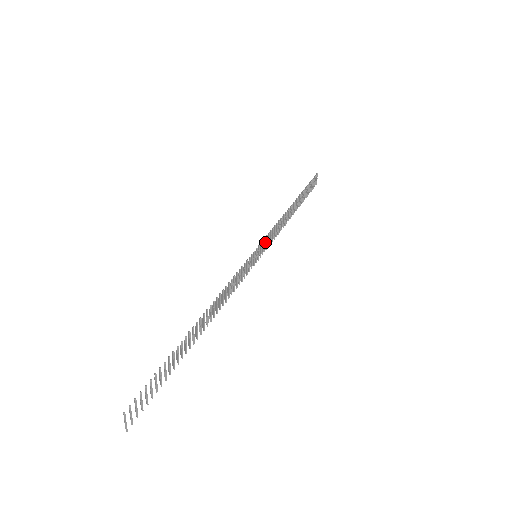
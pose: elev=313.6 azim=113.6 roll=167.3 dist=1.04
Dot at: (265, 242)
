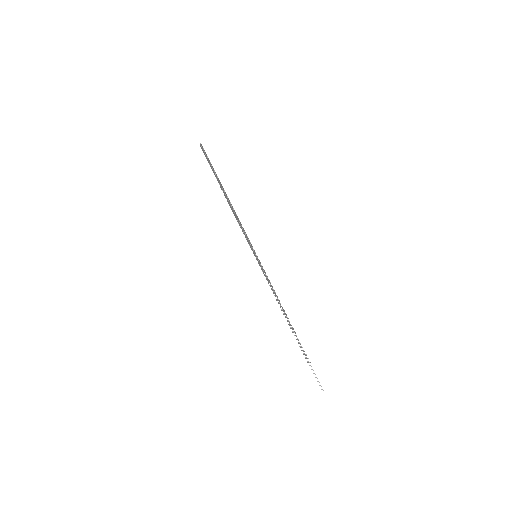
Dot at: (250, 242)
